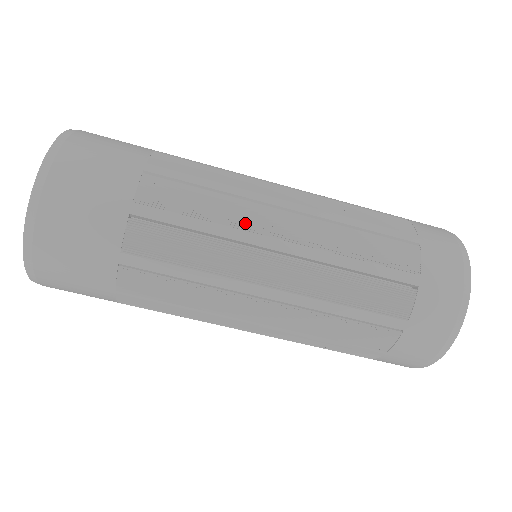
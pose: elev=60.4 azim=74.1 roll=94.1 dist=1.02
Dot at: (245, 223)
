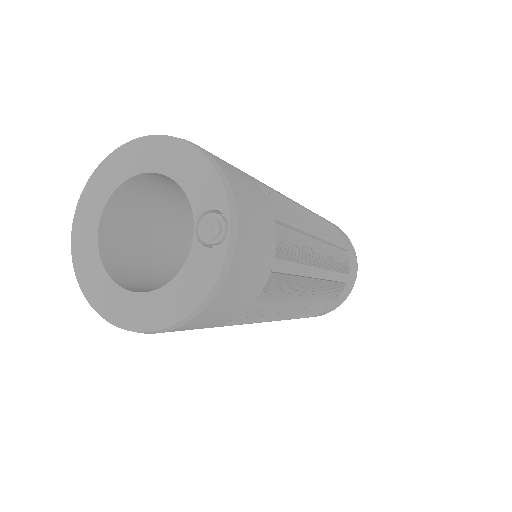
Dot at: (296, 297)
